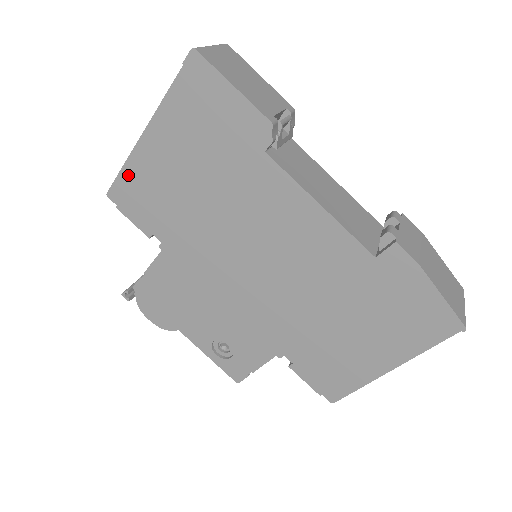
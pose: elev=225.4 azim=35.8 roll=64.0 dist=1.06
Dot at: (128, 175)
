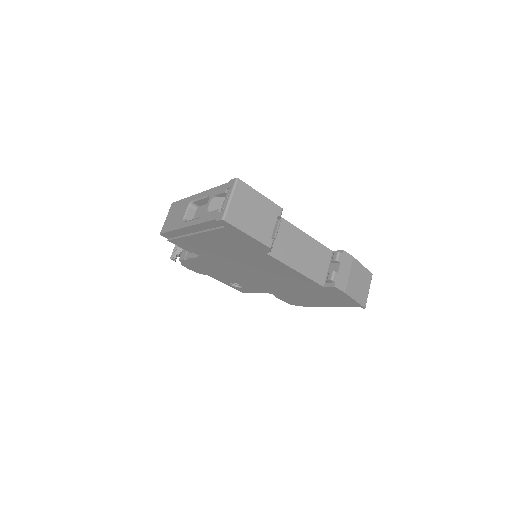
Dot at: (176, 234)
